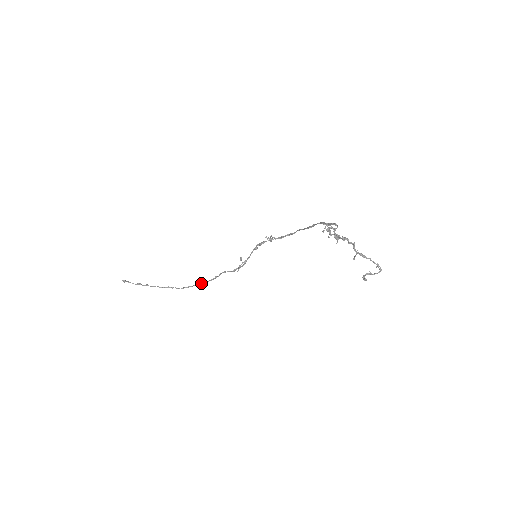
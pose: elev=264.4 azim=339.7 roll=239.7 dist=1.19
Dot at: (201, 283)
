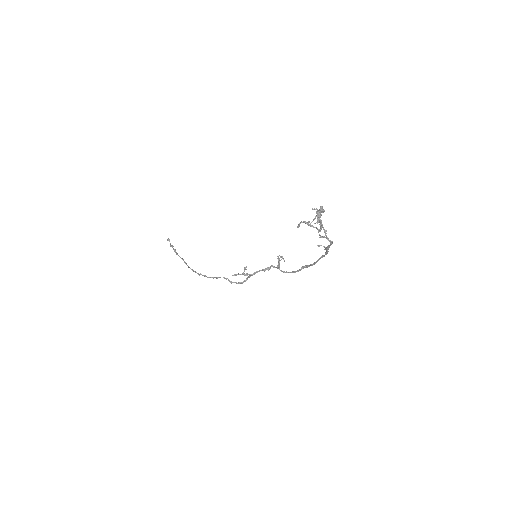
Dot at: (203, 275)
